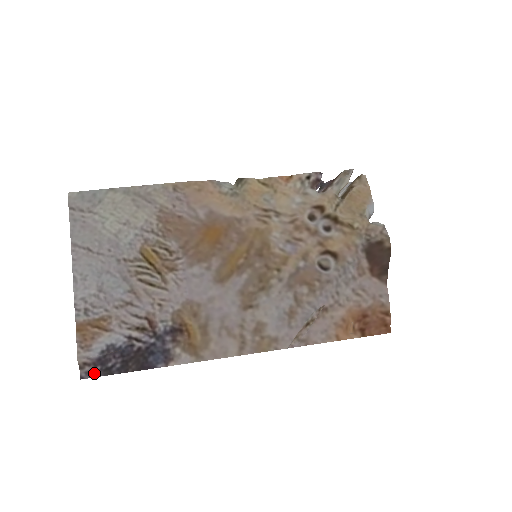
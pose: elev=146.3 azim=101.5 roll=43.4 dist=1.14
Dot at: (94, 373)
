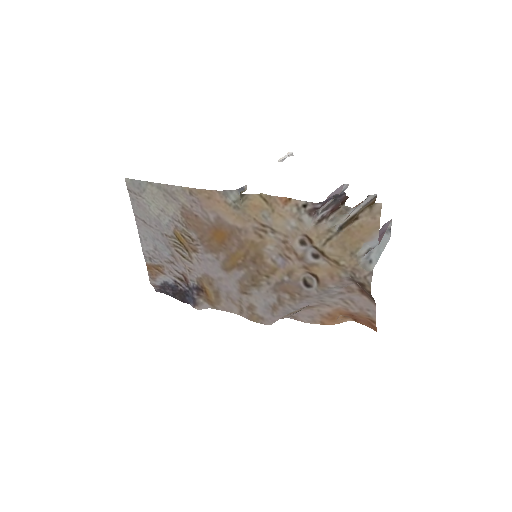
Dot at: (161, 291)
